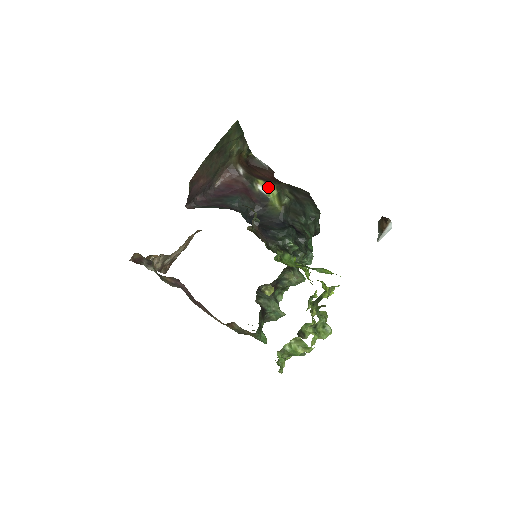
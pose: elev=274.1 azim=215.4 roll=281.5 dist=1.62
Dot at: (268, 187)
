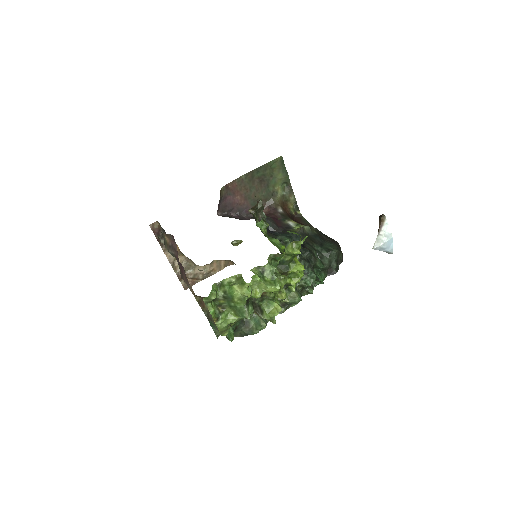
Dot at: (298, 225)
